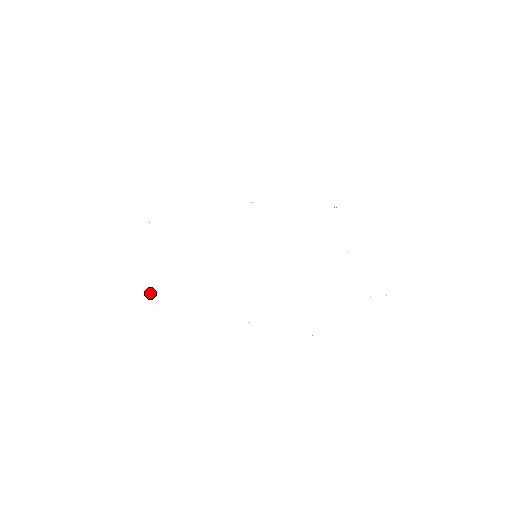
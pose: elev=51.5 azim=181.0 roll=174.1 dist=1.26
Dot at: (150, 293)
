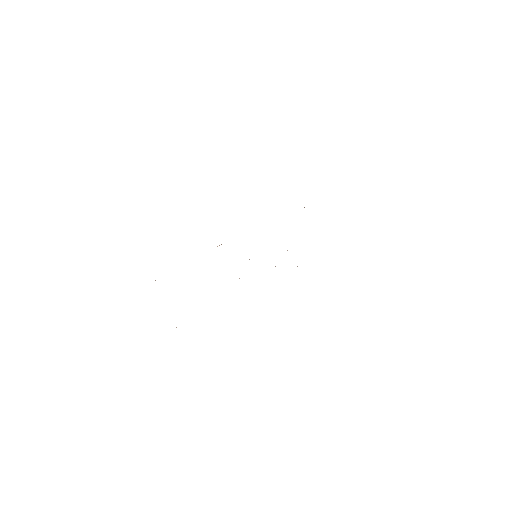
Dot at: occluded
